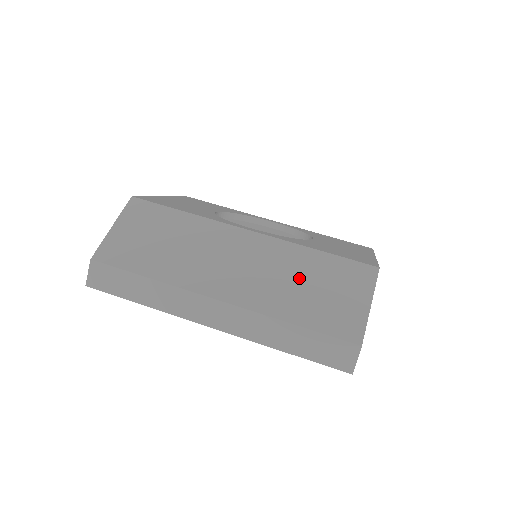
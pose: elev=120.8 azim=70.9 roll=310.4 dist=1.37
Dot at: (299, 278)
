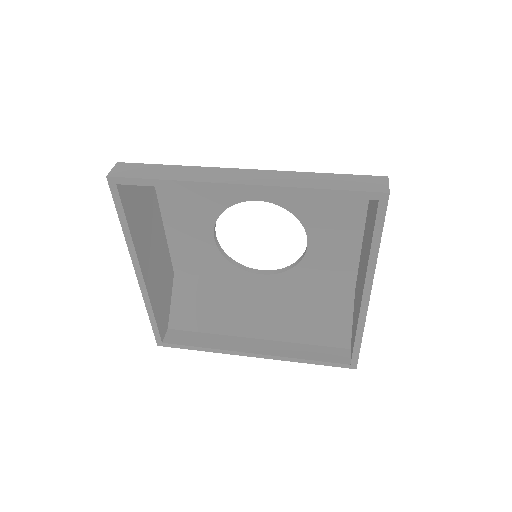
Dot at: occluded
